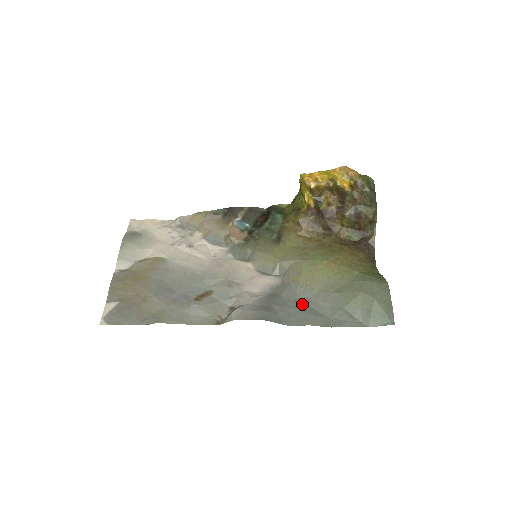
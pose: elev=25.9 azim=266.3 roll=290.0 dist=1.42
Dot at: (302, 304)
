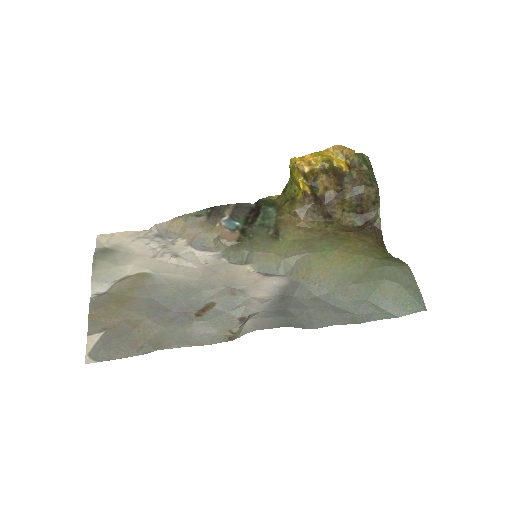
Dot at: (320, 302)
